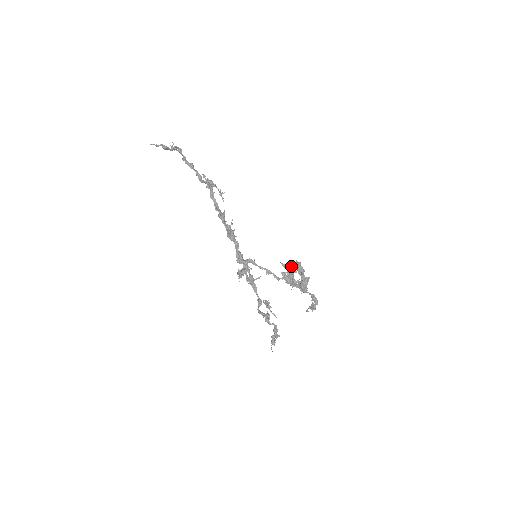
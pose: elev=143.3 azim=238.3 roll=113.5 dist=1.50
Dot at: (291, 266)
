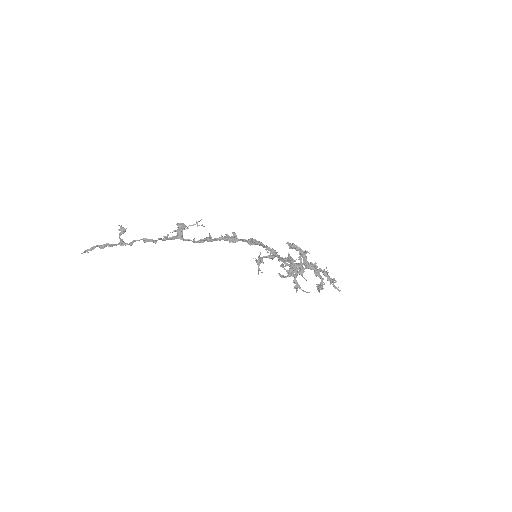
Dot at: (281, 264)
